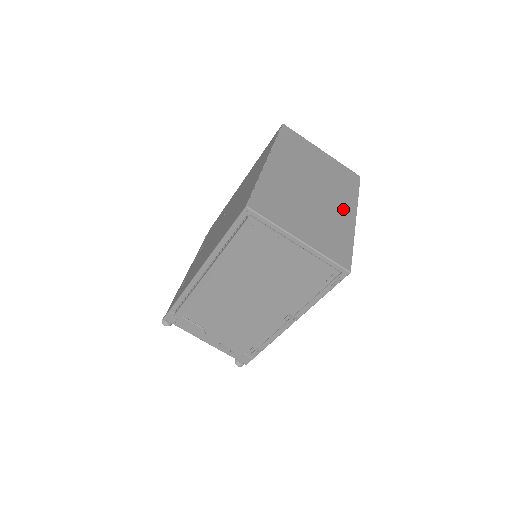
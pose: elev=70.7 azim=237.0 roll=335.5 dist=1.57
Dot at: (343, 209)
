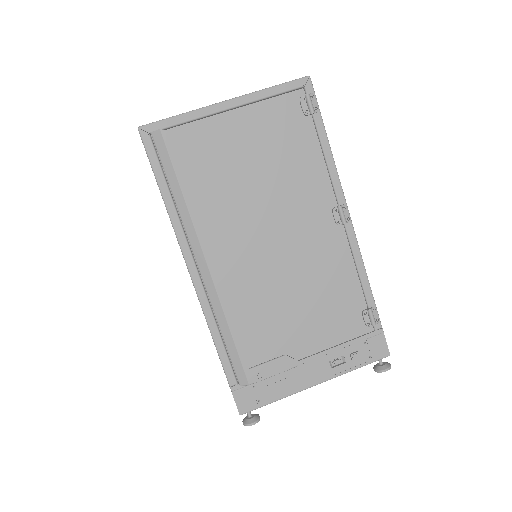
Dot at: occluded
